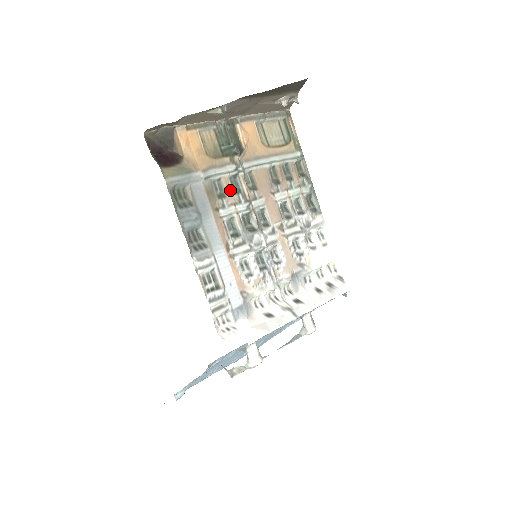
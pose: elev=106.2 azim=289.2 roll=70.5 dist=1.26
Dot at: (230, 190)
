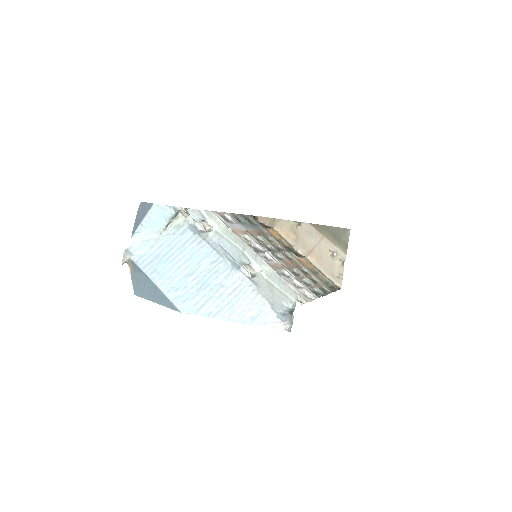
Dot at: (273, 244)
